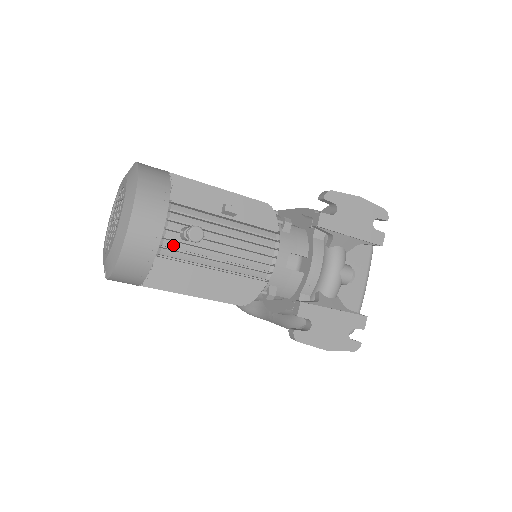
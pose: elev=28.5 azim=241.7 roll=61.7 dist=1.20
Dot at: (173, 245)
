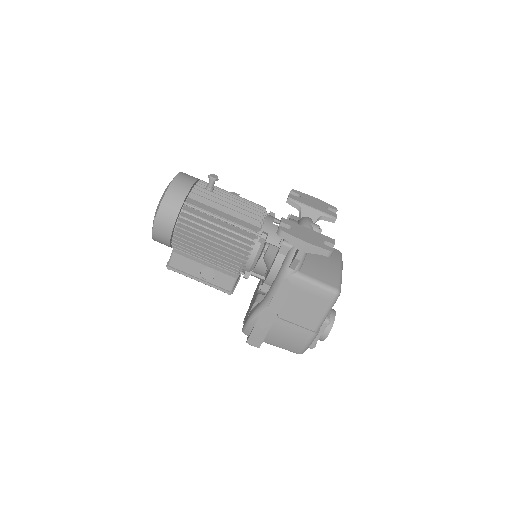
Dot at: (200, 195)
